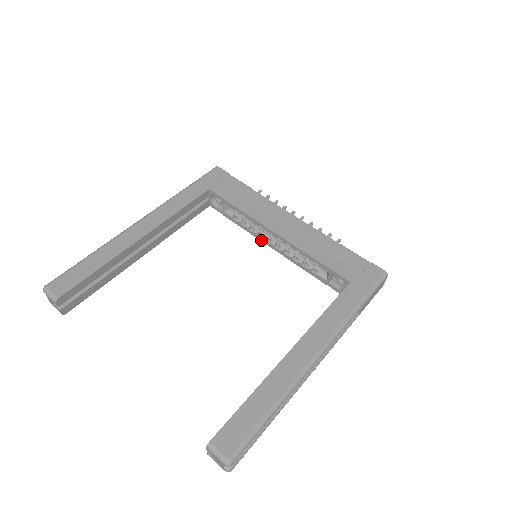
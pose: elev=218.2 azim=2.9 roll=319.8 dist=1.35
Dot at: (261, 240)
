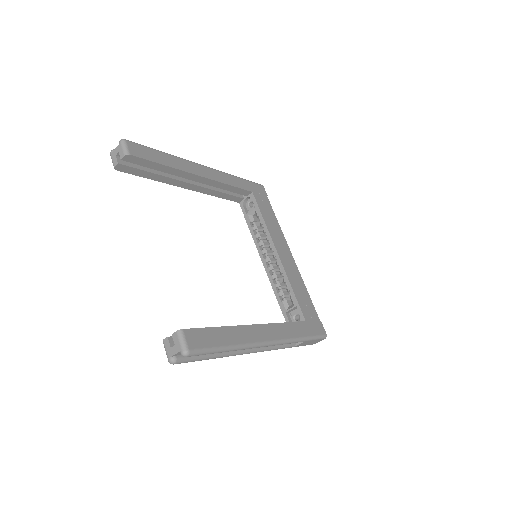
Dot at: (259, 252)
